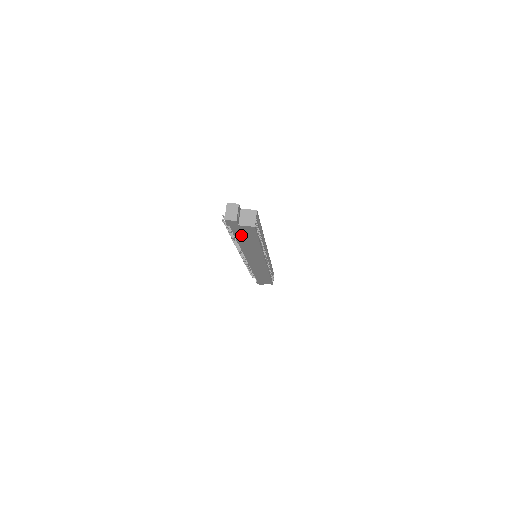
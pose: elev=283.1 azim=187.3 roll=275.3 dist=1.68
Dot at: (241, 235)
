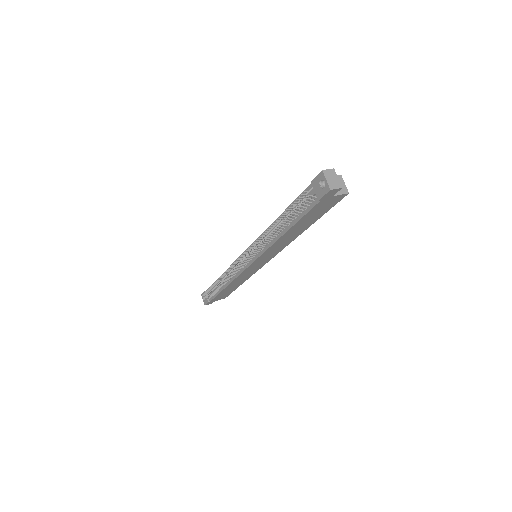
Dot at: (310, 215)
